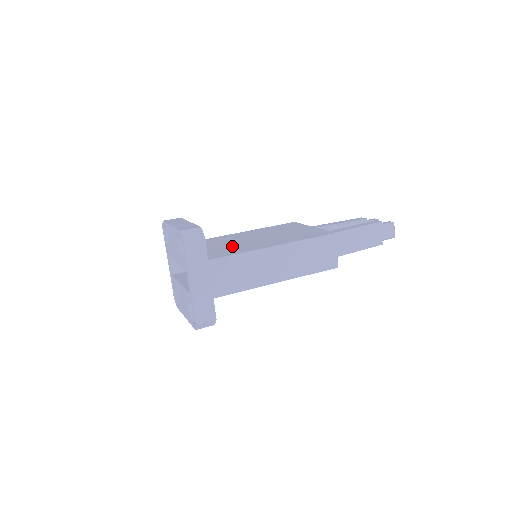
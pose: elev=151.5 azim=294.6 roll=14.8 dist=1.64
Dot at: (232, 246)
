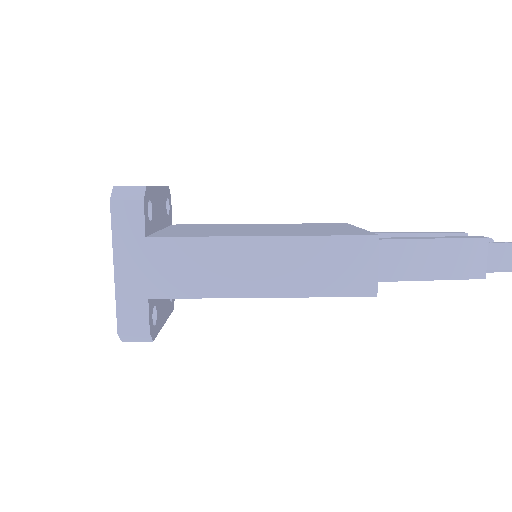
Dot at: (211, 230)
